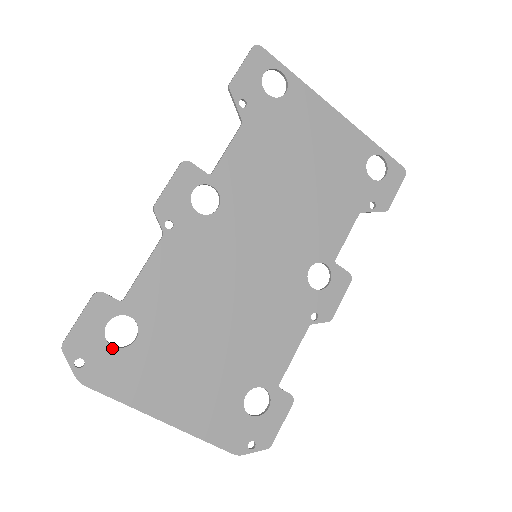
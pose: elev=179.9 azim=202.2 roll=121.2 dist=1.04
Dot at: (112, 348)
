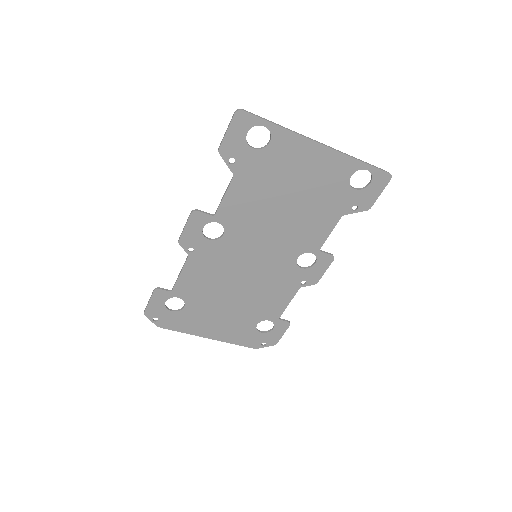
Dot at: (172, 312)
